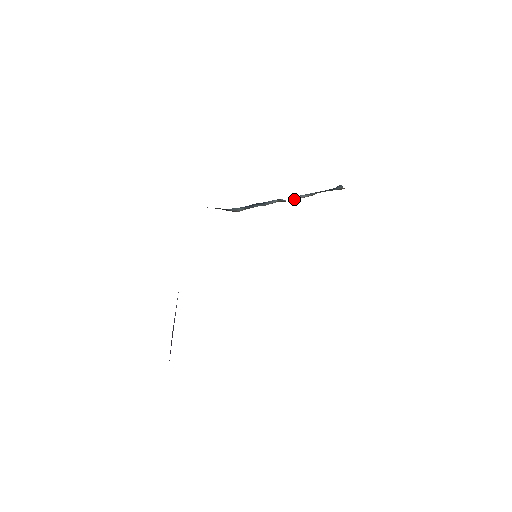
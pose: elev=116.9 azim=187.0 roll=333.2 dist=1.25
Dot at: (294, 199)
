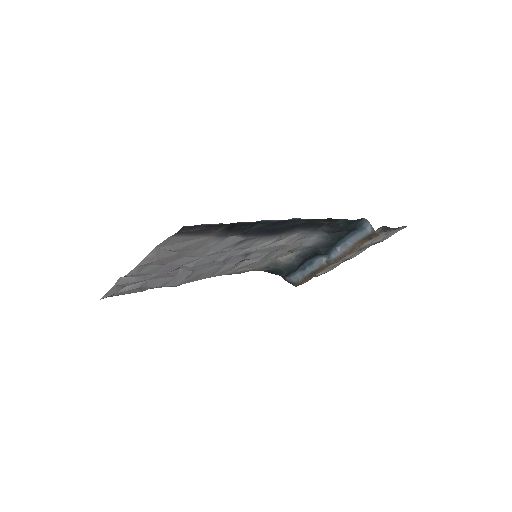
Dot at: (336, 255)
